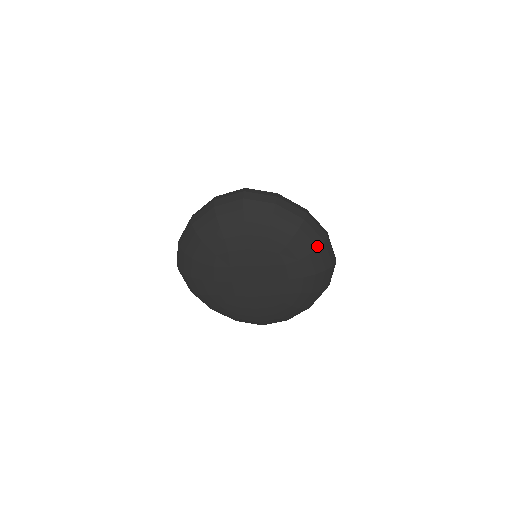
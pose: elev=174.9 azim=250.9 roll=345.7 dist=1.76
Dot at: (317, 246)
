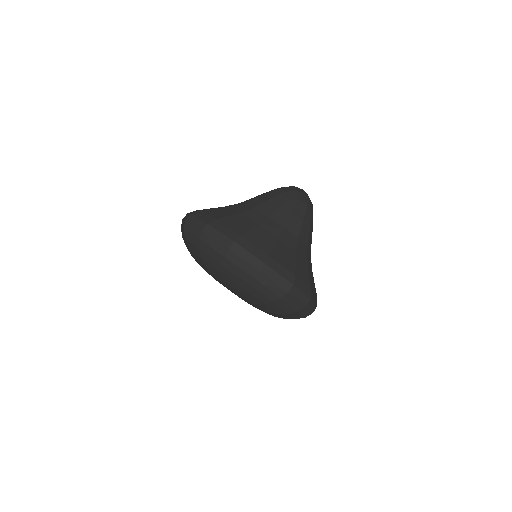
Dot at: (247, 282)
